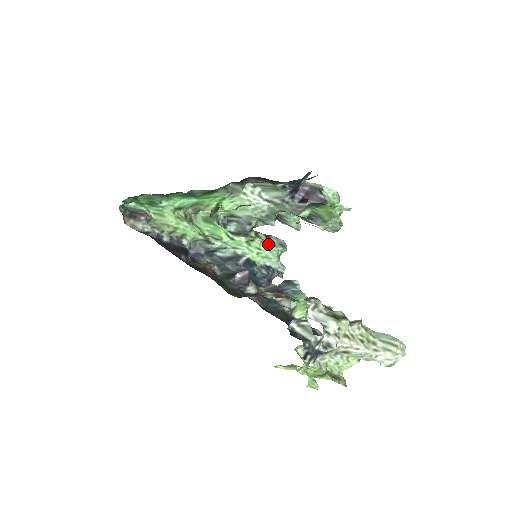
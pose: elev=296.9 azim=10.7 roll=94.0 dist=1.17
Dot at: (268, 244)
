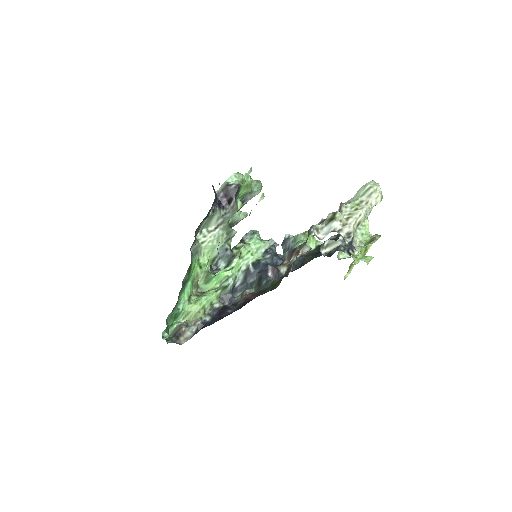
Dot at: (248, 243)
